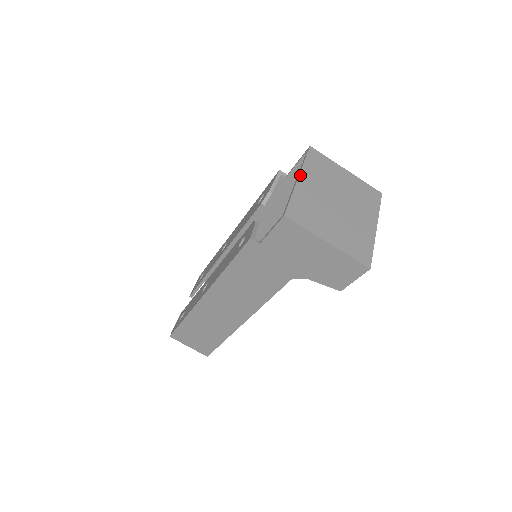
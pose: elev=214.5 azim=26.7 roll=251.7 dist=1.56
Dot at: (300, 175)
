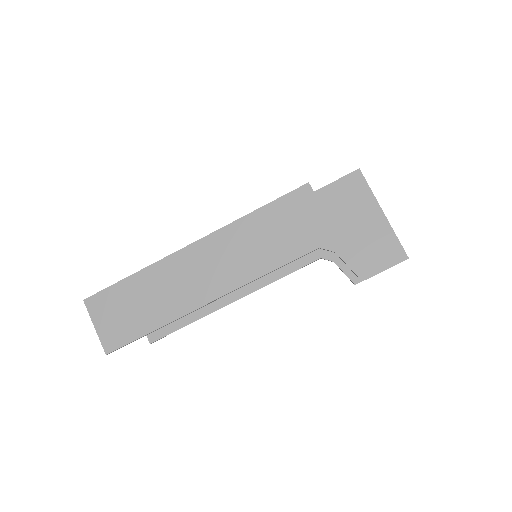
Dot at: occluded
